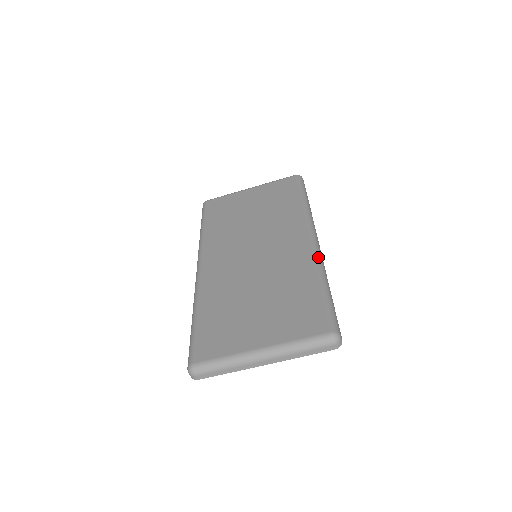
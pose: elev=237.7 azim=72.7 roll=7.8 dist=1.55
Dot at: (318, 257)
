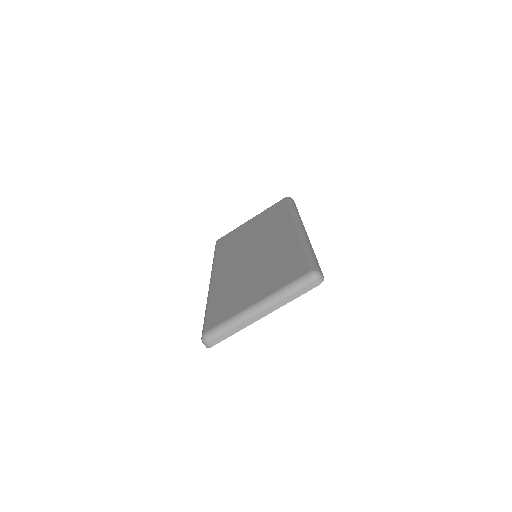
Dot at: (302, 234)
